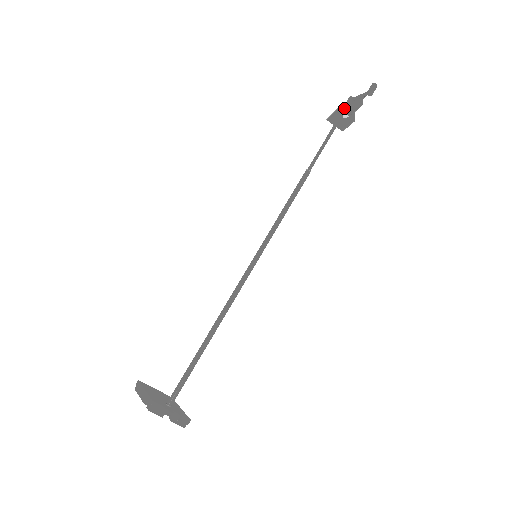
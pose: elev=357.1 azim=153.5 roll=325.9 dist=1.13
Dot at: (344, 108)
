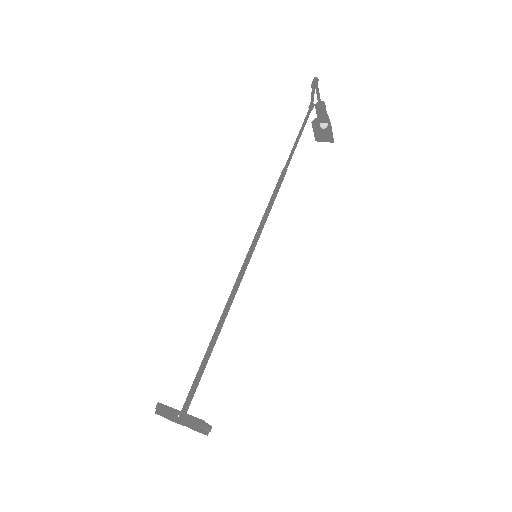
Dot at: occluded
